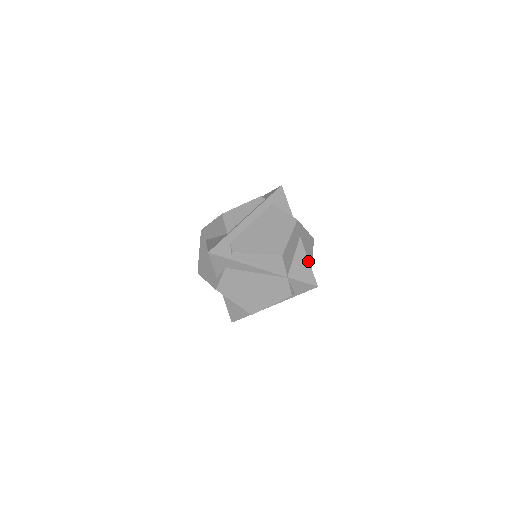
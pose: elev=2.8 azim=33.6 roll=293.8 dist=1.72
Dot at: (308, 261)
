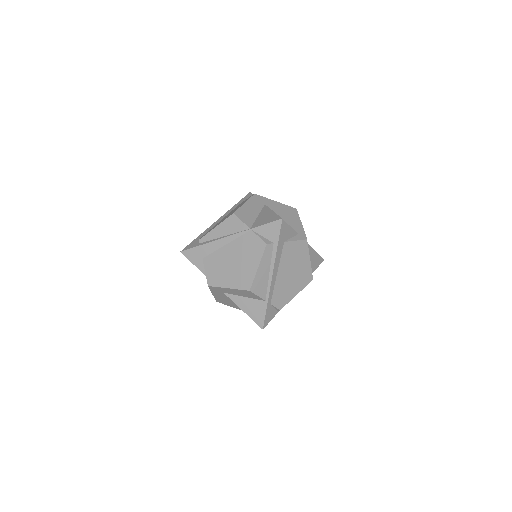
Dot at: (272, 211)
